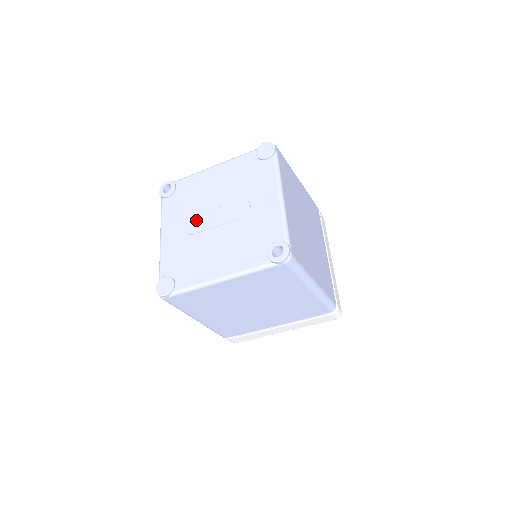
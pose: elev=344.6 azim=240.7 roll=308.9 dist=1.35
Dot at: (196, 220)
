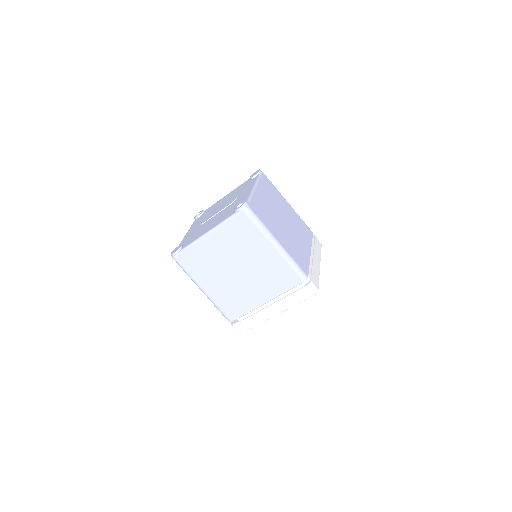
Dot at: occluded
